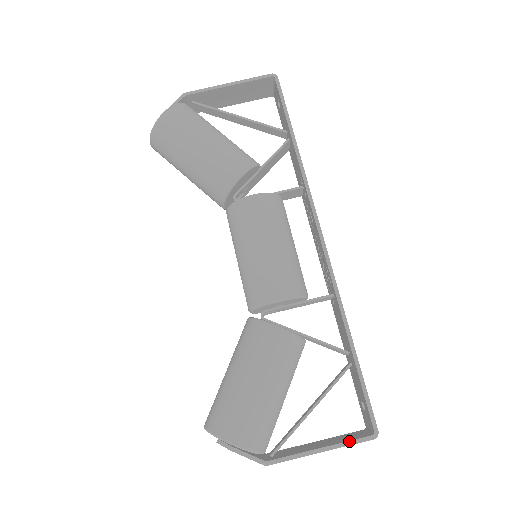
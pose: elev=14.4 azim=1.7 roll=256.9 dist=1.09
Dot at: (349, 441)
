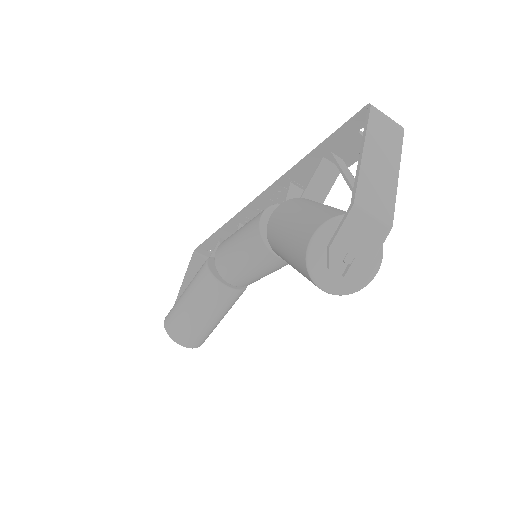
Dot at: (364, 128)
